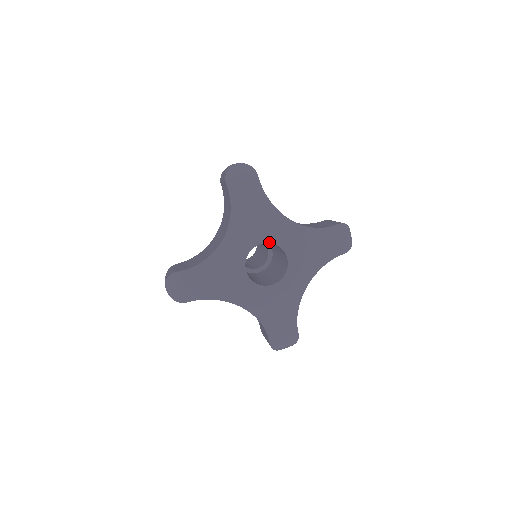
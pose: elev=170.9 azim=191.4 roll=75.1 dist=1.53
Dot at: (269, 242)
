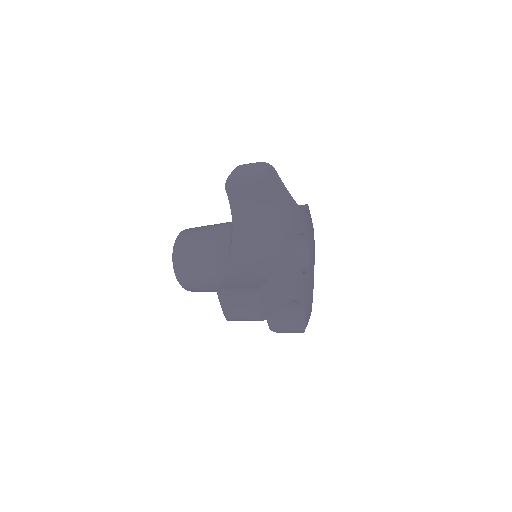
Dot at: (300, 232)
